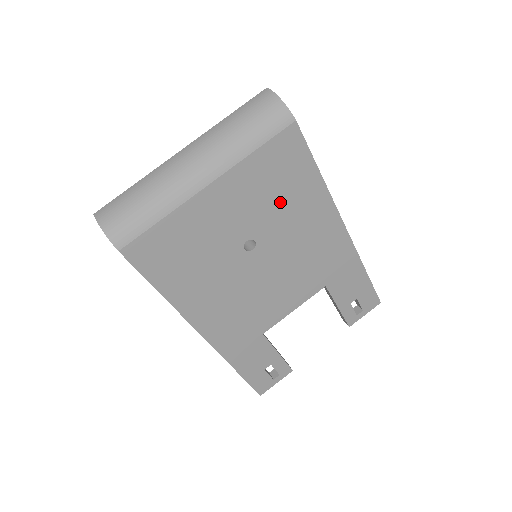
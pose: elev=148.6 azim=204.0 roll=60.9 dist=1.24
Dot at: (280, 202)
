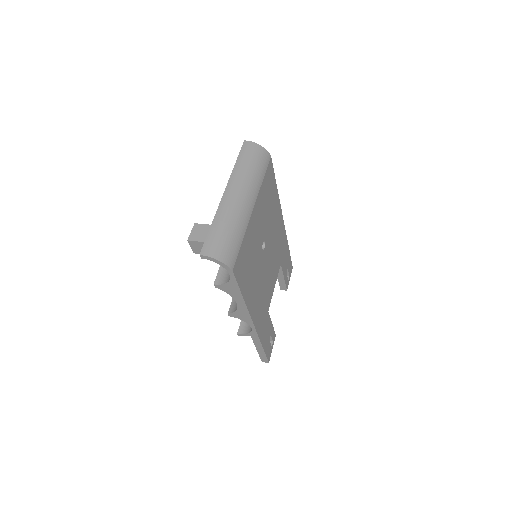
Dot at: (269, 211)
